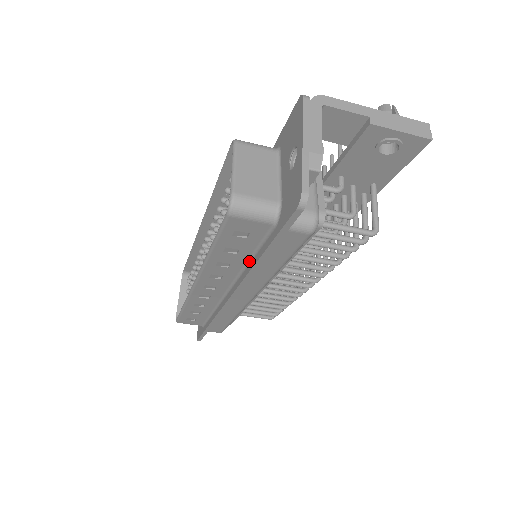
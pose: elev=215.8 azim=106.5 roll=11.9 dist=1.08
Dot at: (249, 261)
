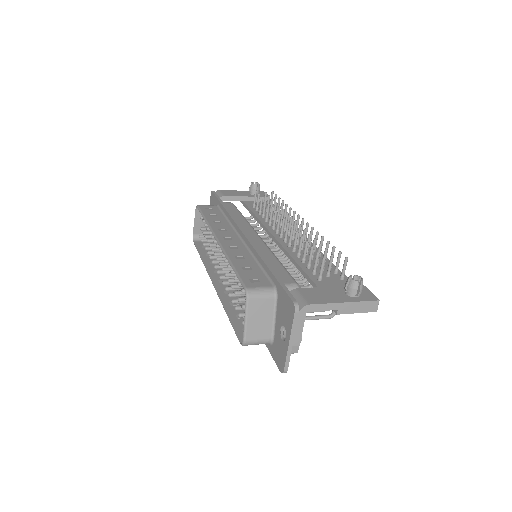
Dot at: occluded
